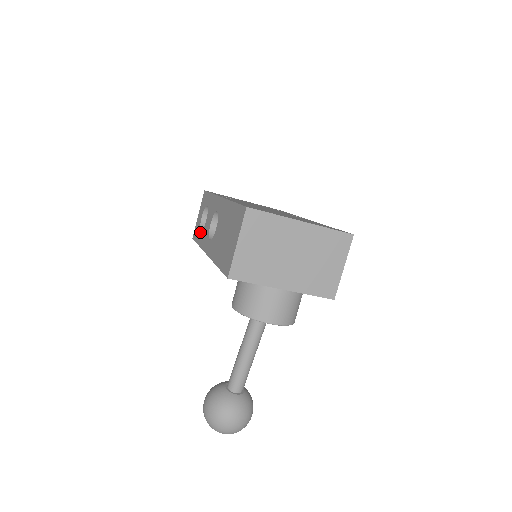
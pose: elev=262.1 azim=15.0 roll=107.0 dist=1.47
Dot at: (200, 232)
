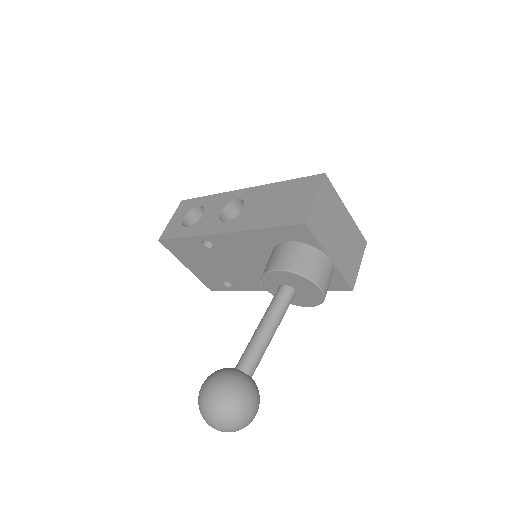
Dot at: (187, 227)
